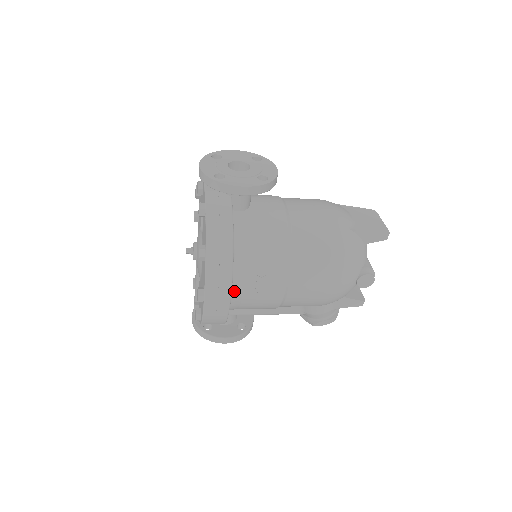
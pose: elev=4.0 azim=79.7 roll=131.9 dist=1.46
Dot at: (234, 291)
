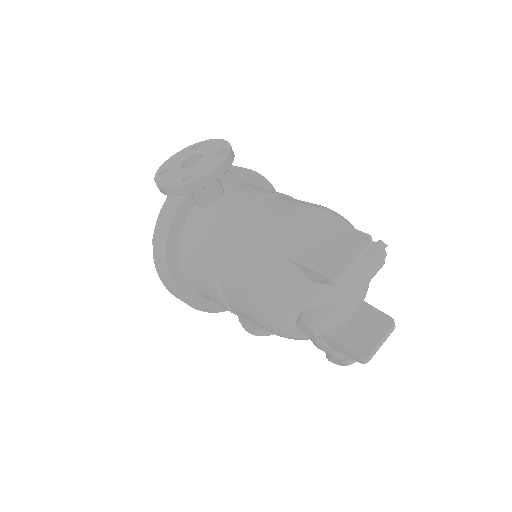
Dot at: (191, 285)
